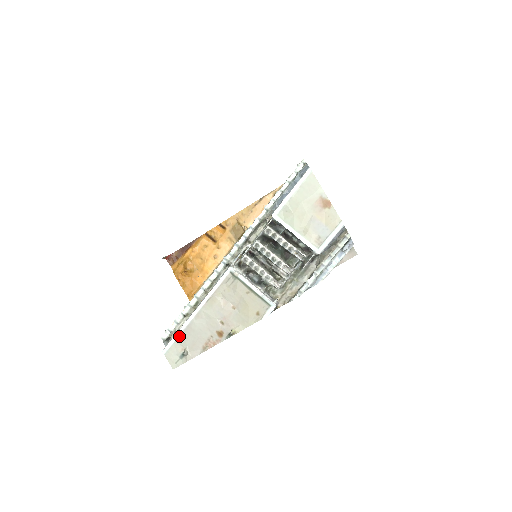
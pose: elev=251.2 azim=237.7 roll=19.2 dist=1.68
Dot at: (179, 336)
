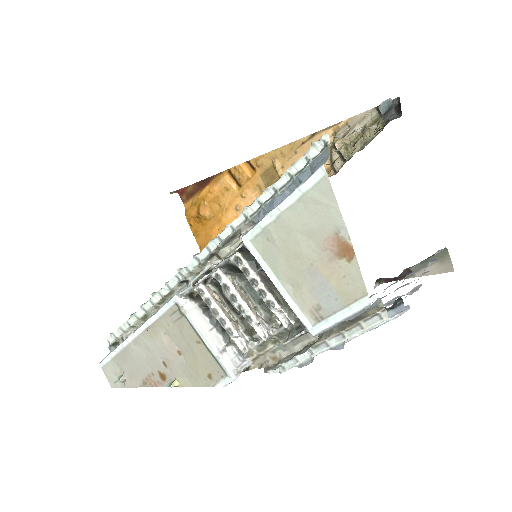
Dot at: (116, 355)
